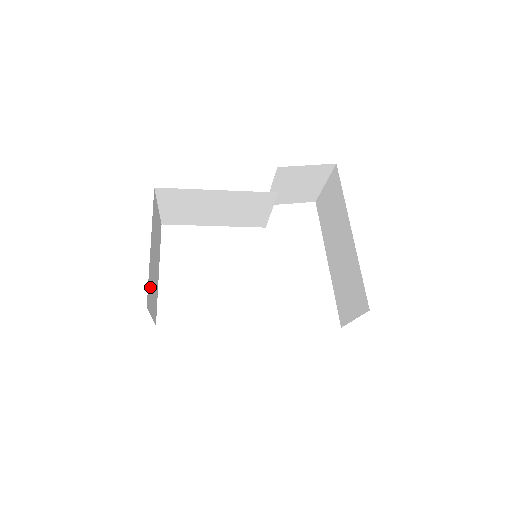
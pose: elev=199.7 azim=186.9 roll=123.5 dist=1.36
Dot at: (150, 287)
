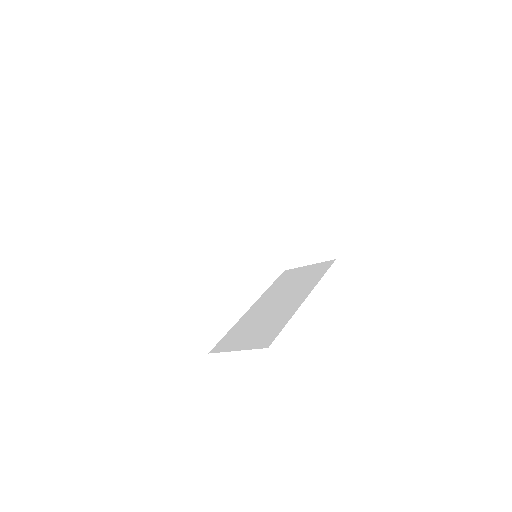
Dot at: occluded
